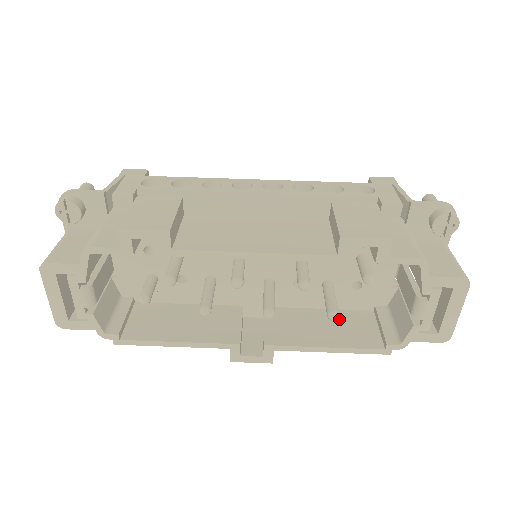
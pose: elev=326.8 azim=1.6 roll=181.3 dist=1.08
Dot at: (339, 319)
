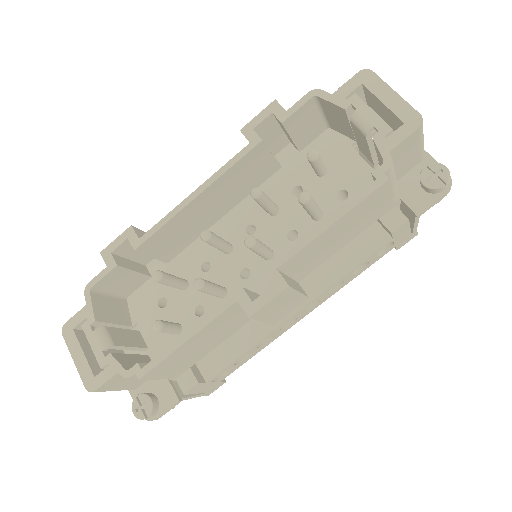
Dot at: occluded
